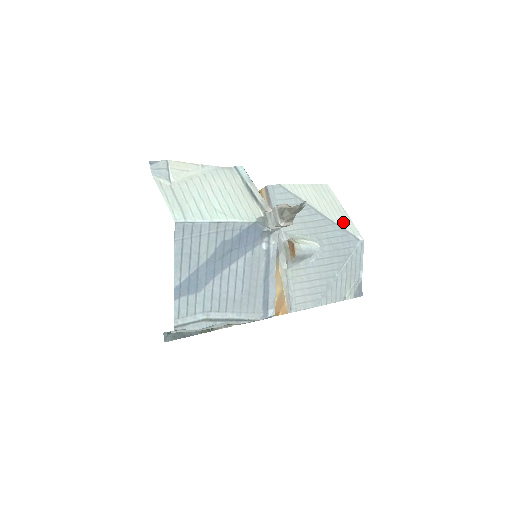
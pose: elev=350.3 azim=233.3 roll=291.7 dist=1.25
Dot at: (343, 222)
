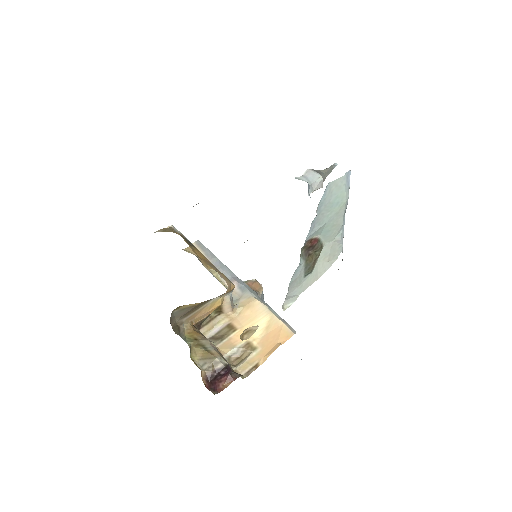
Dot at: occluded
